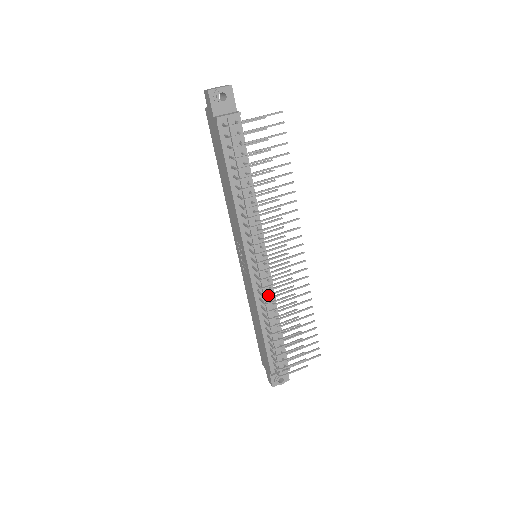
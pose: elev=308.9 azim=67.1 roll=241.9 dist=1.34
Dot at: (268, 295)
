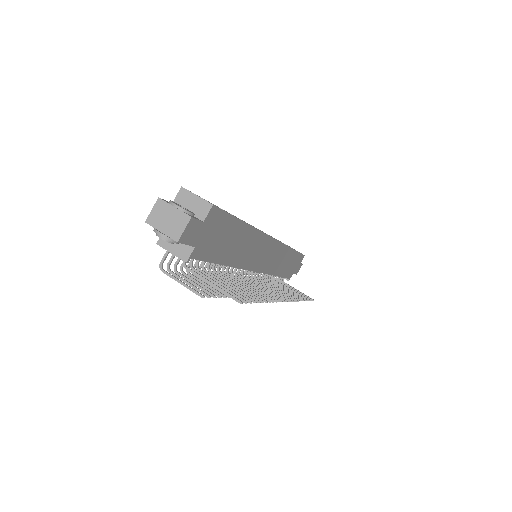
Dot at: occluded
